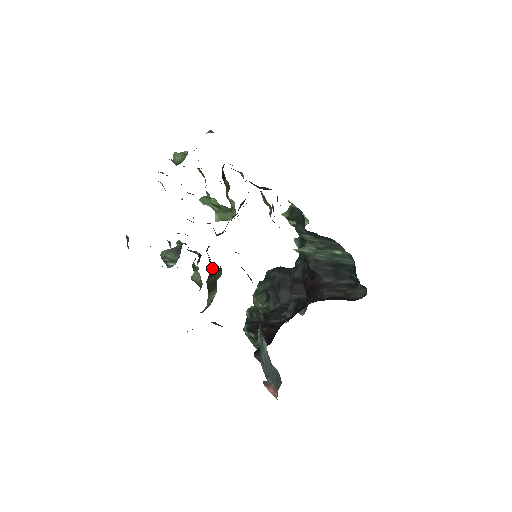
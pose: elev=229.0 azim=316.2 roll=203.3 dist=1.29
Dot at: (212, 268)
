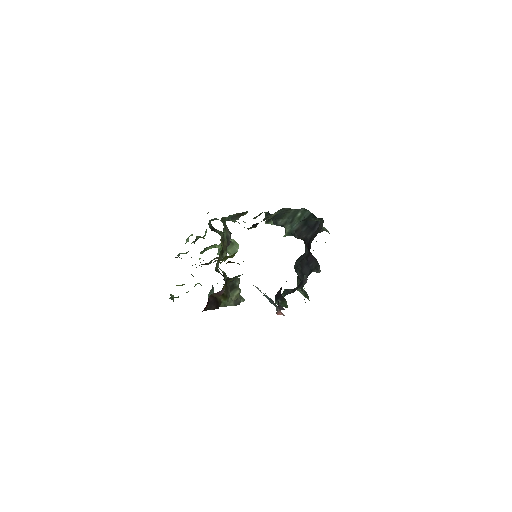
Dot at: (228, 279)
